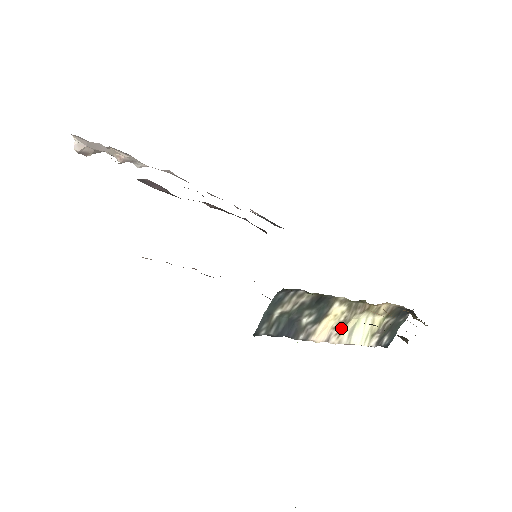
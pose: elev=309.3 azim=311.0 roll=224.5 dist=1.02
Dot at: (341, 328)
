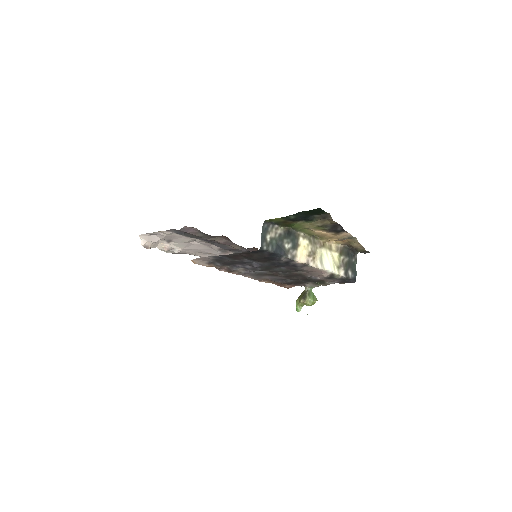
Dot at: (313, 257)
